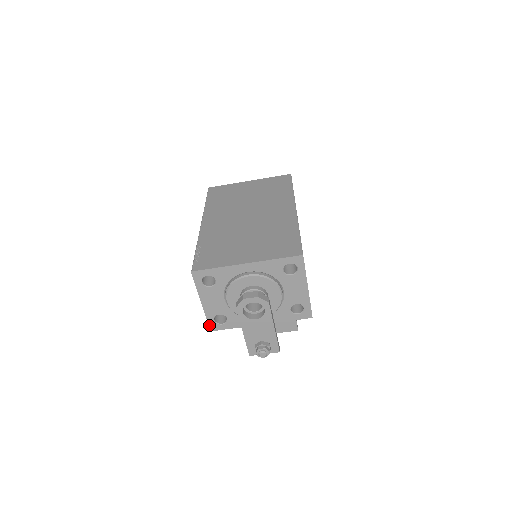
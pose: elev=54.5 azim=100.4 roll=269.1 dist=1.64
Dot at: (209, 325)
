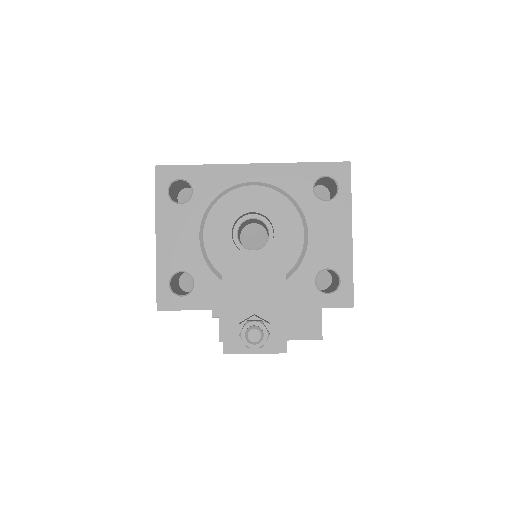
Dot at: (157, 294)
